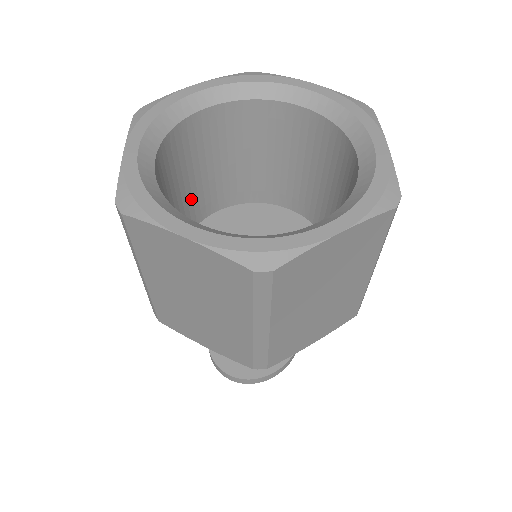
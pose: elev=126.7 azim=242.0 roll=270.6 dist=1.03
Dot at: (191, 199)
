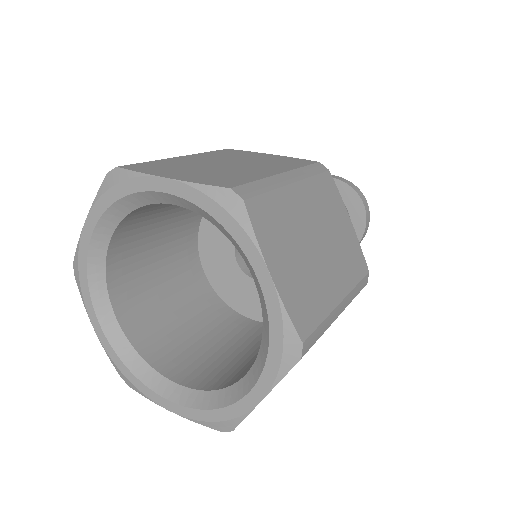
Dot at: occluded
